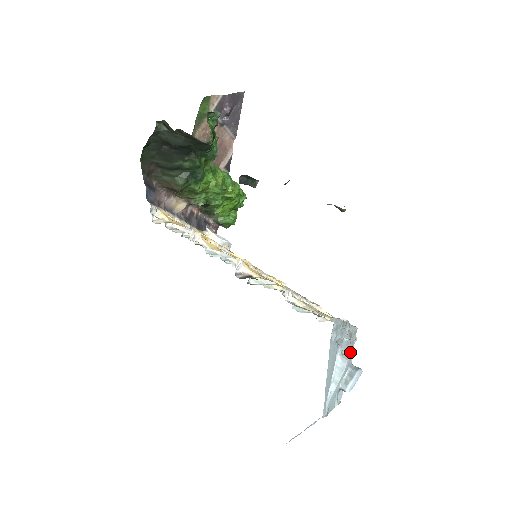
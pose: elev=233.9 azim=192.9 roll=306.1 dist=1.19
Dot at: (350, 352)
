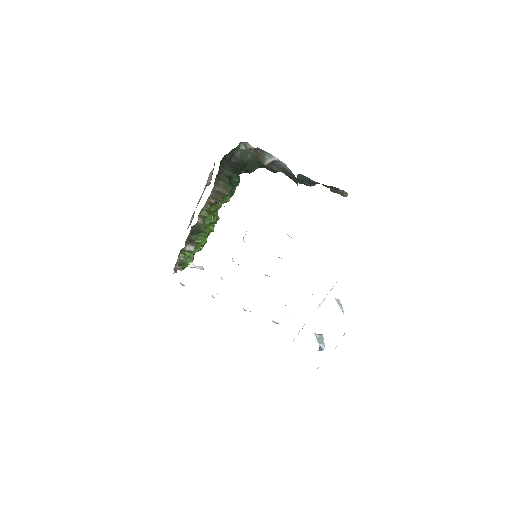
Dot at: occluded
